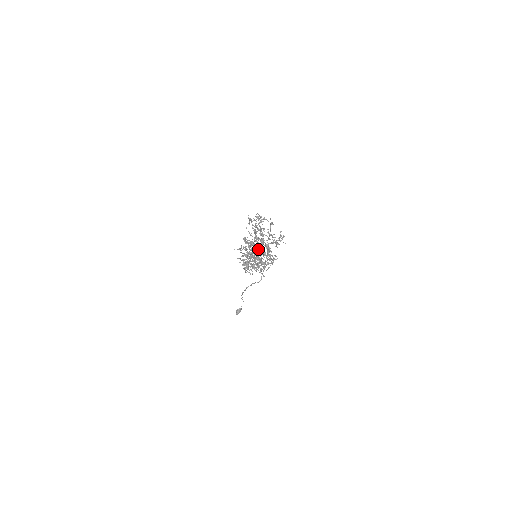
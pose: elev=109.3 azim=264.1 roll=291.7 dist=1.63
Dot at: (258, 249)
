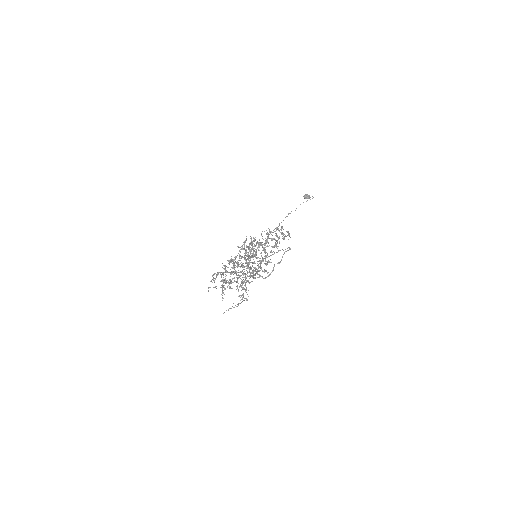
Dot at: (246, 266)
